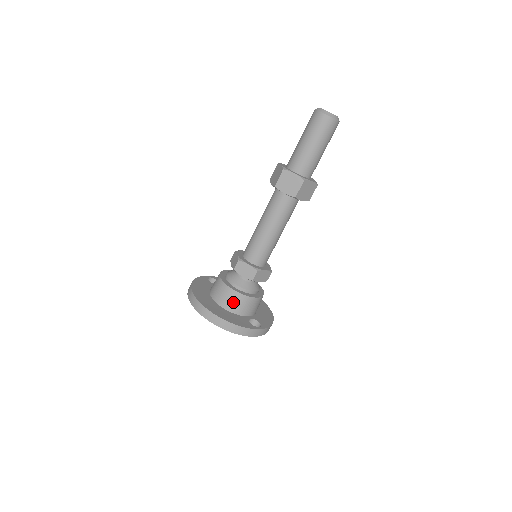
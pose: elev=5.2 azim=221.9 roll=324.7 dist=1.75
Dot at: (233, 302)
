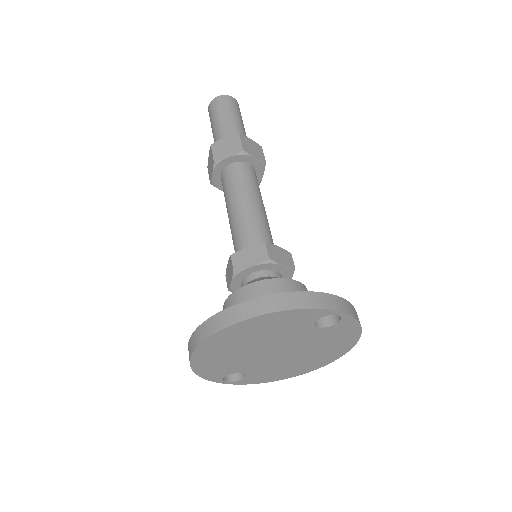
Dot at: occluded
